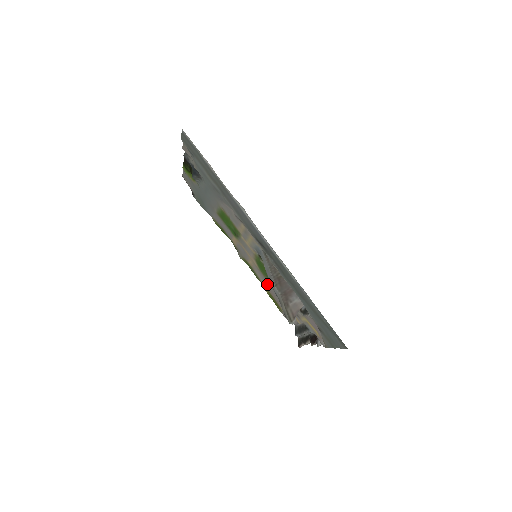
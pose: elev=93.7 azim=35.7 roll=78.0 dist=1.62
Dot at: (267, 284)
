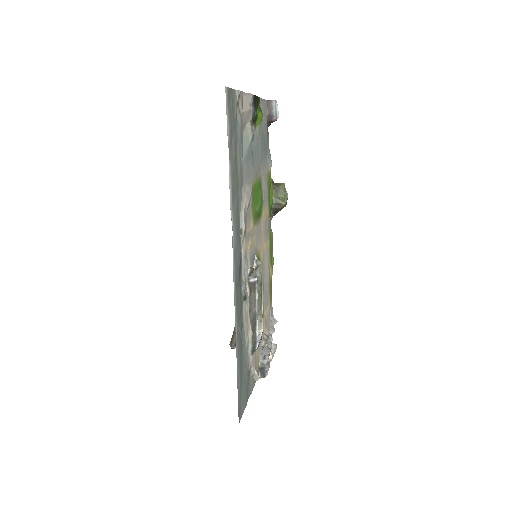
Dot at: (268, 275)
